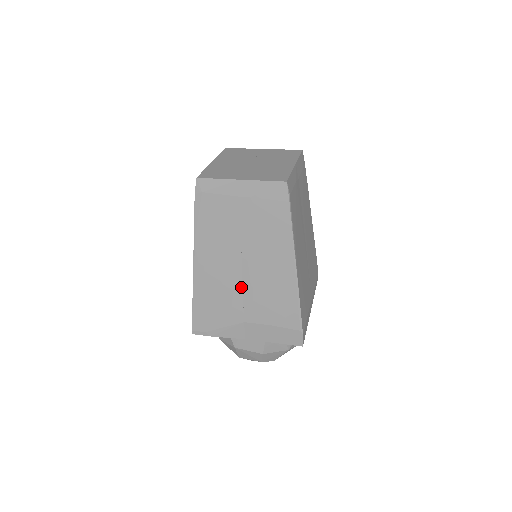
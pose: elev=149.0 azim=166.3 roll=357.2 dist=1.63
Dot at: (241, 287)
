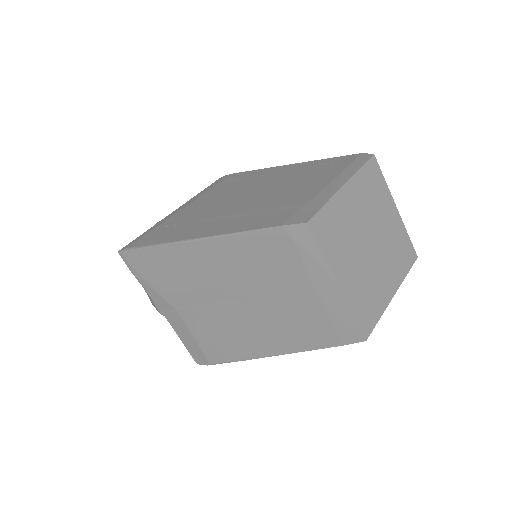
Dot at: (208, 301)
